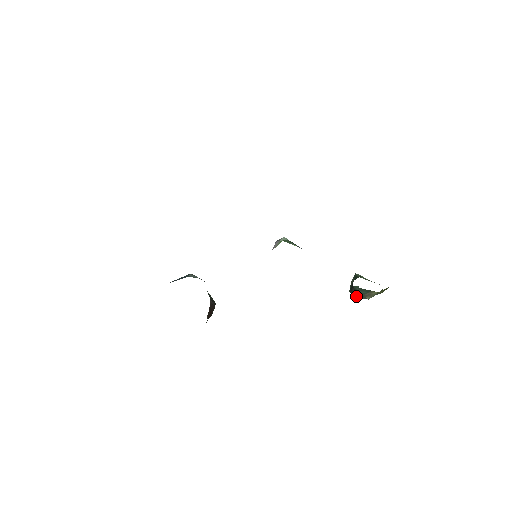
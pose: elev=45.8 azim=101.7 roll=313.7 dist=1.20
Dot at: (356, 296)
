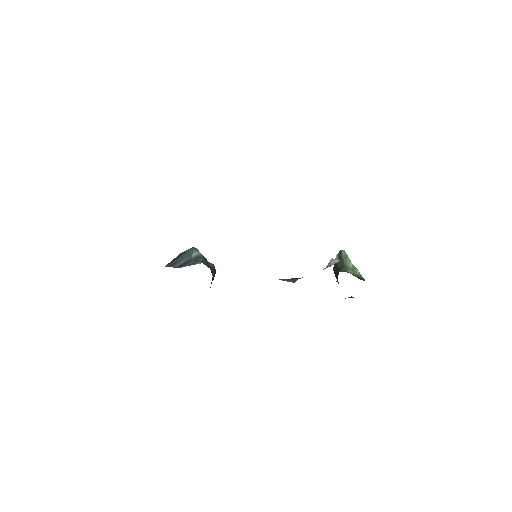
Dot at: occluded
